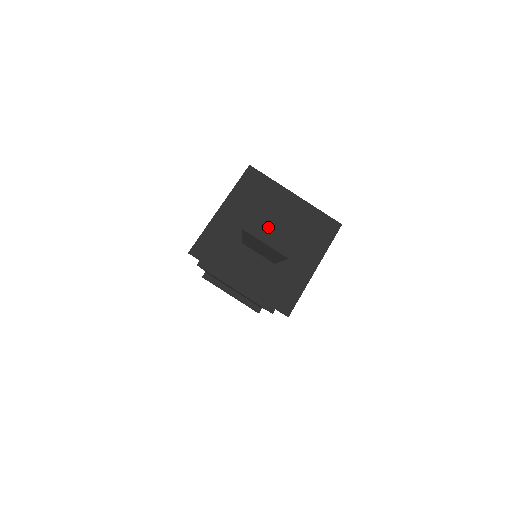
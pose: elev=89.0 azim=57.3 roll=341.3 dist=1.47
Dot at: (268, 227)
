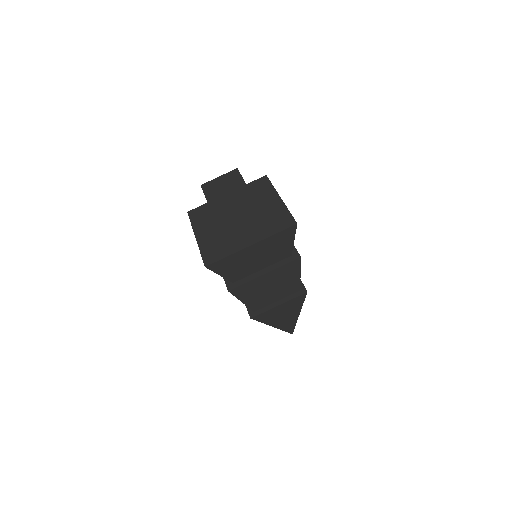
Dot at: (215, 187)
